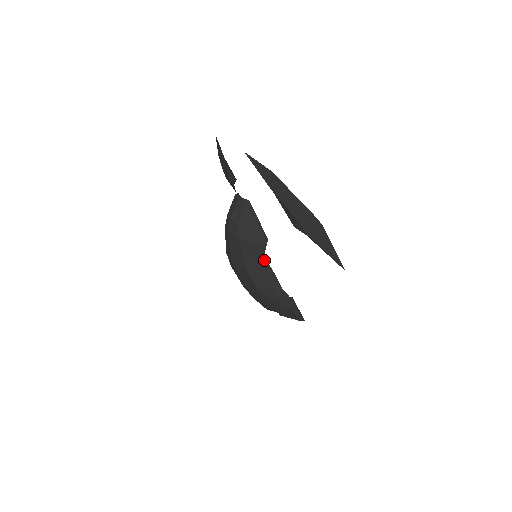
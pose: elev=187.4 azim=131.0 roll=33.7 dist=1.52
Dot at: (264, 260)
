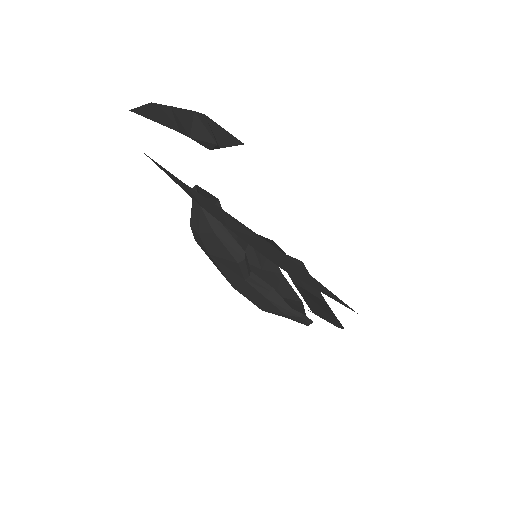
Dot at: (251, 277)
